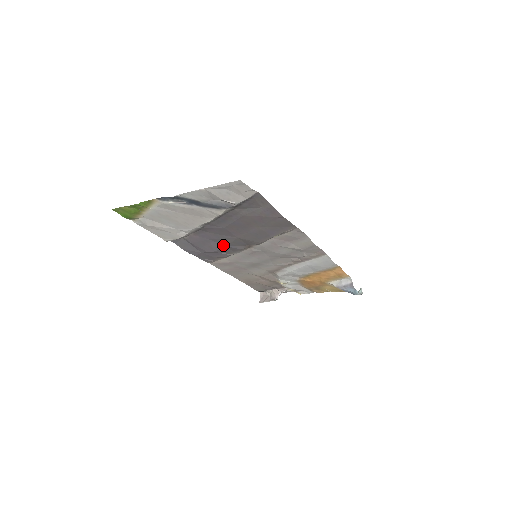
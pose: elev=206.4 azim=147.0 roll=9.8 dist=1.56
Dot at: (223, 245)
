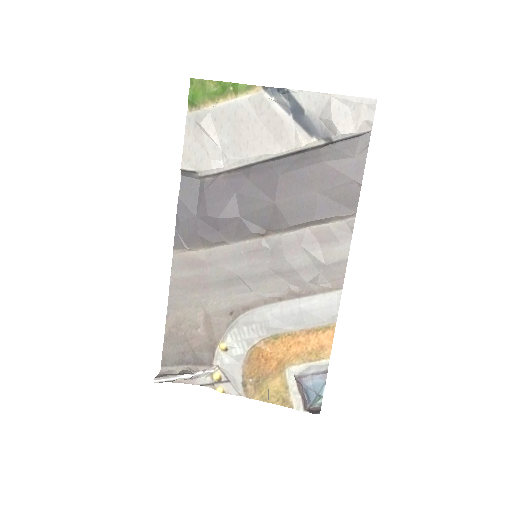
Dot at: (239, 213)
